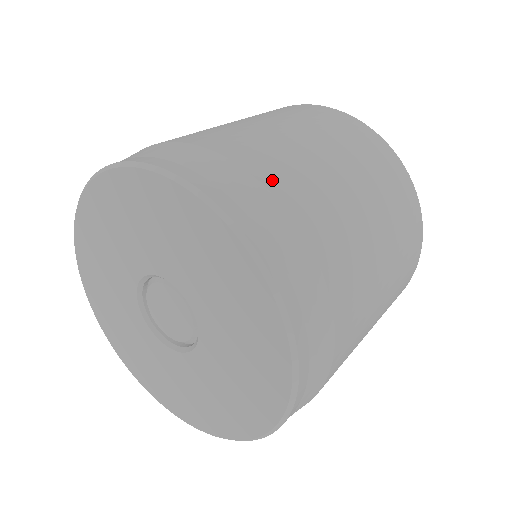
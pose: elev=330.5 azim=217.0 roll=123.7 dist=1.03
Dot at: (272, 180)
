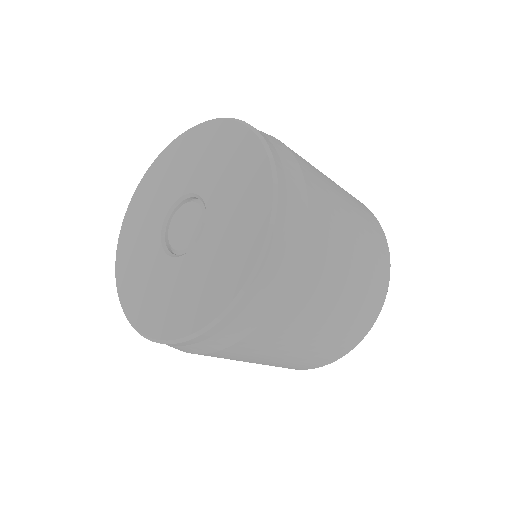
Dot at: occluded
